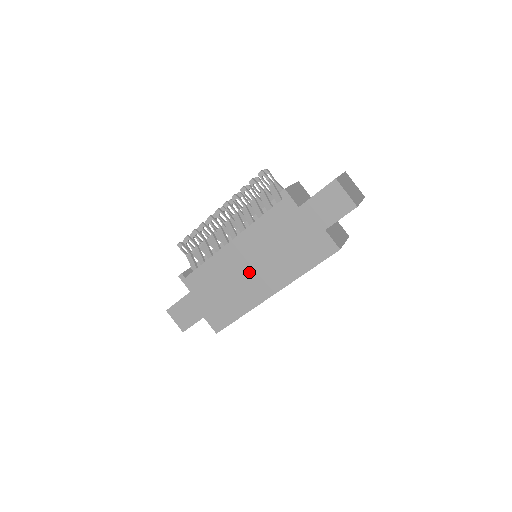
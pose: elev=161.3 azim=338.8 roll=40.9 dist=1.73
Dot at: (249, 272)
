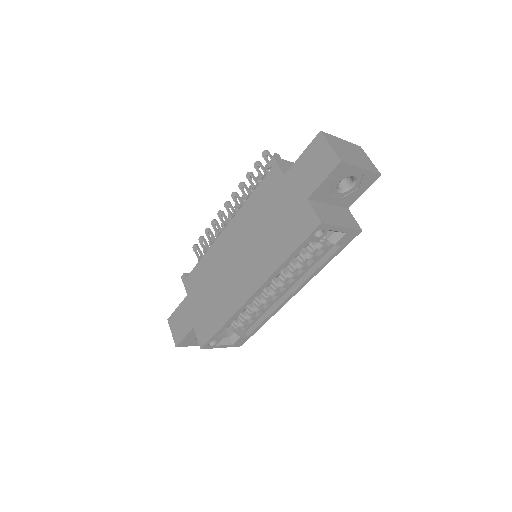
Dot at: (235, 265)
